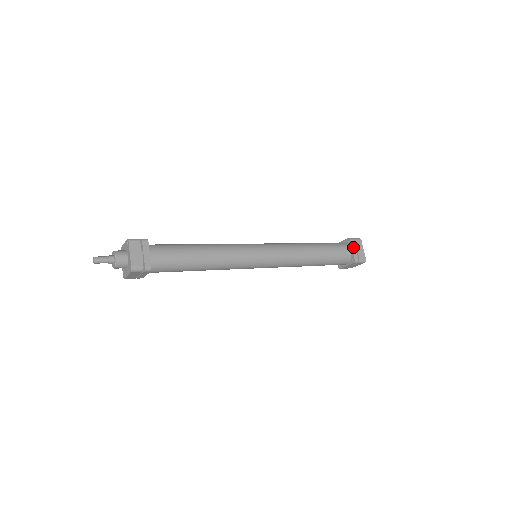
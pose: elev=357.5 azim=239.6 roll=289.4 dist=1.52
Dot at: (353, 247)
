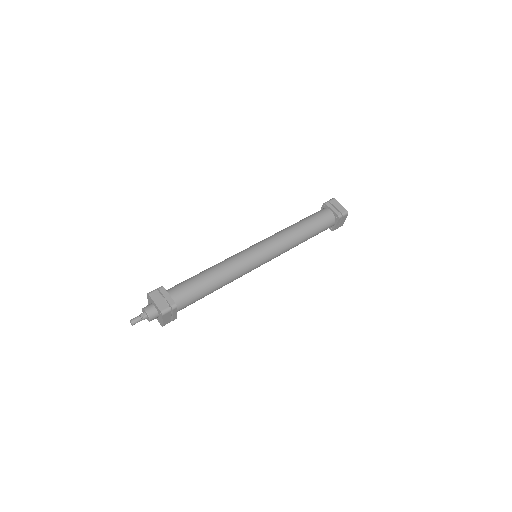
Dot at: (331, 207)
